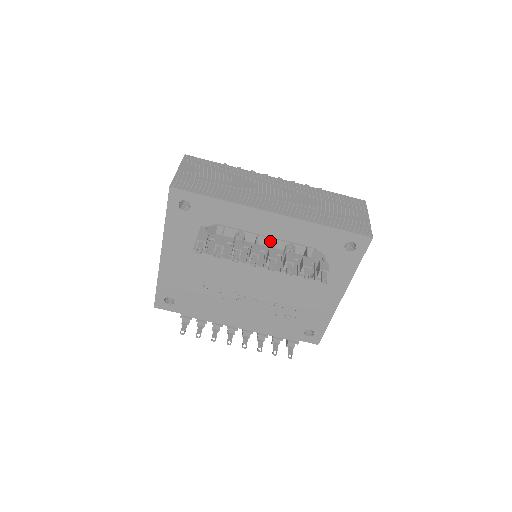
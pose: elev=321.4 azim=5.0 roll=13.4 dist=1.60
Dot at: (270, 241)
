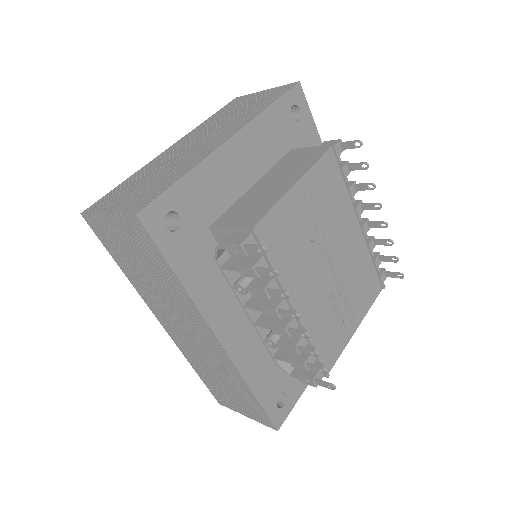
Dot at: occluded
